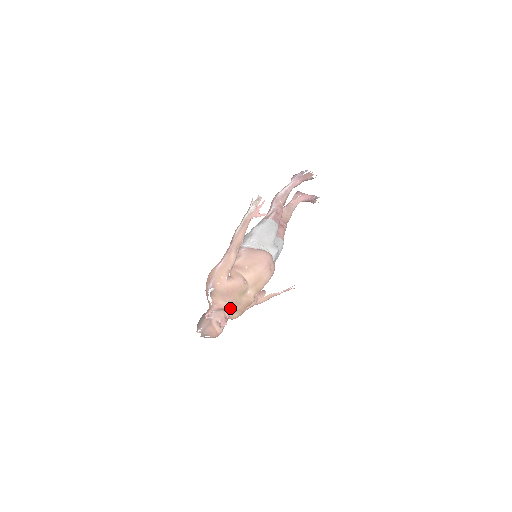
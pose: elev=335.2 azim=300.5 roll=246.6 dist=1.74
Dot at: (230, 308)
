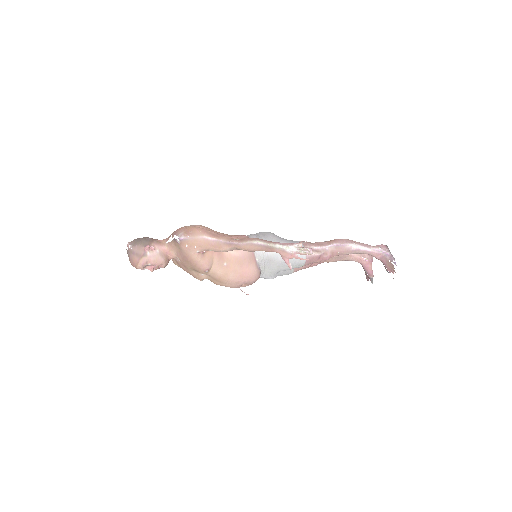
Dot at: (178, 260)
